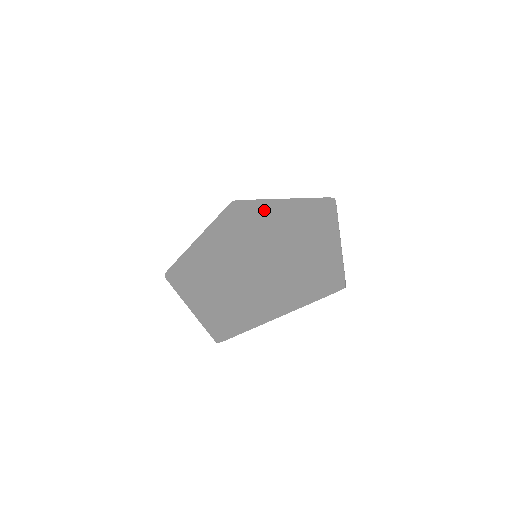
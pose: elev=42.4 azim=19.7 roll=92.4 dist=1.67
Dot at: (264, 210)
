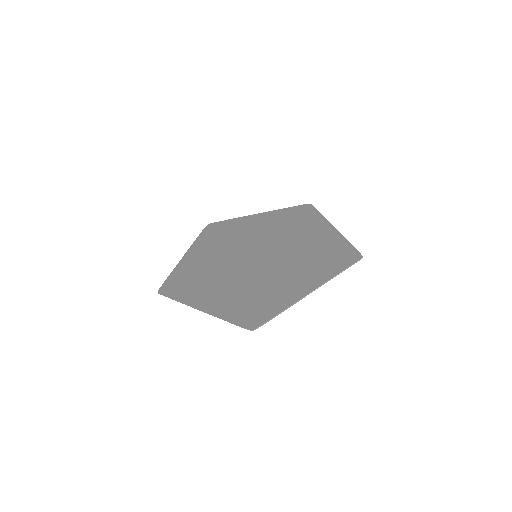
Dot at: (312, 226)
